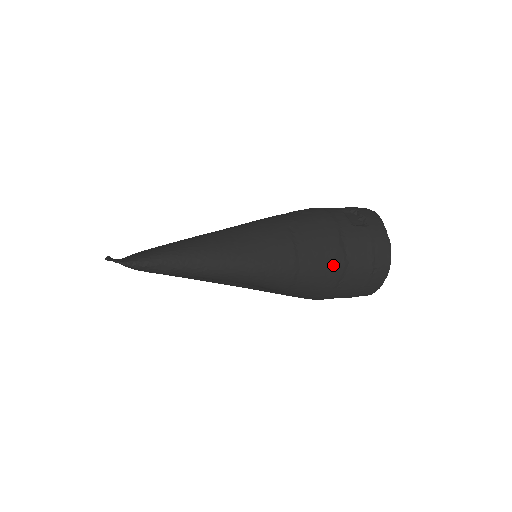
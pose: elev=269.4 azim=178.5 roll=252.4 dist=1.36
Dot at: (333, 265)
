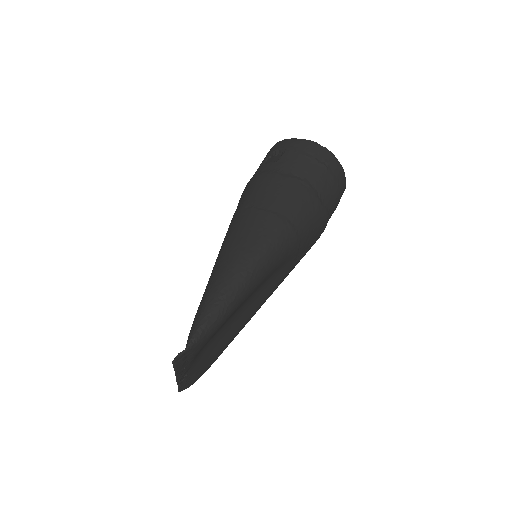
Dot at: (300, 191)
